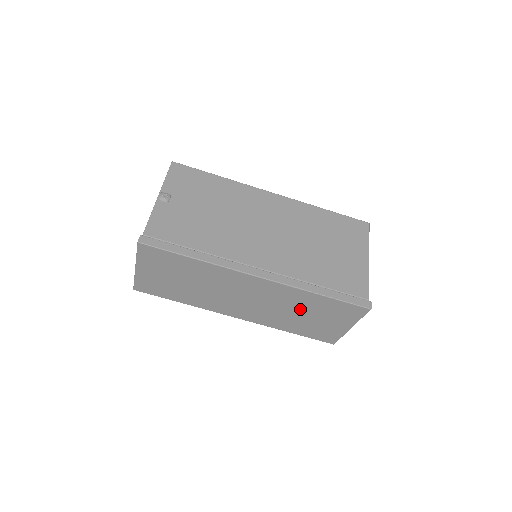
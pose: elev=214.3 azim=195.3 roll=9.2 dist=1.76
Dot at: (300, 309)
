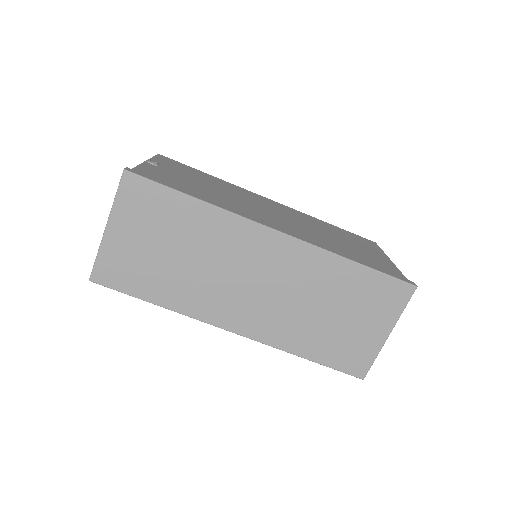
Dot at: (325, 298)
